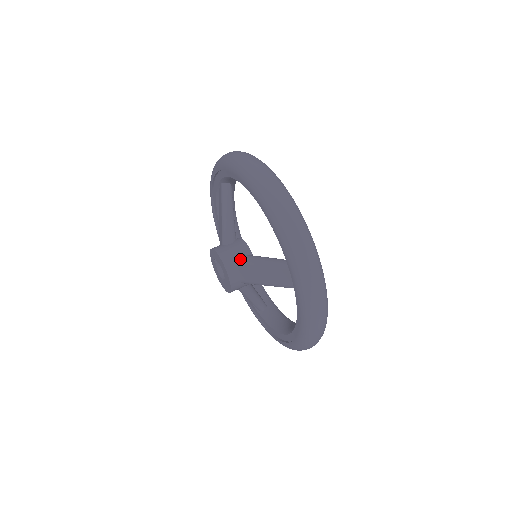
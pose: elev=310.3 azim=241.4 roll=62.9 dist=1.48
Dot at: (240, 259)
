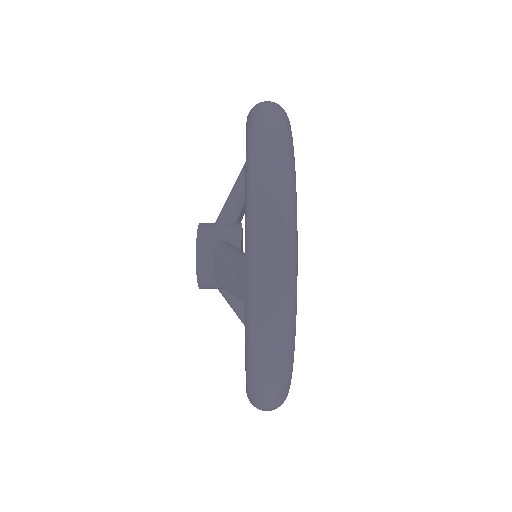
Dot at: (218, 245)
